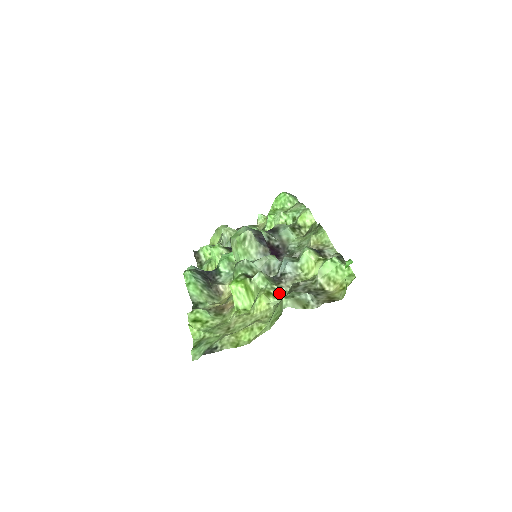
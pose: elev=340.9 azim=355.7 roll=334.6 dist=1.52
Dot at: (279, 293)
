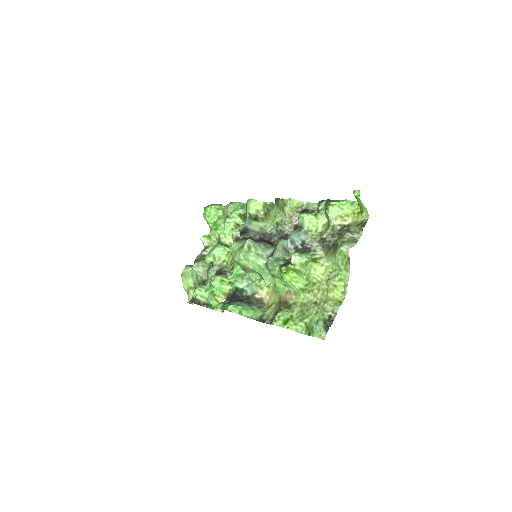
Dot at: (318, 254)
